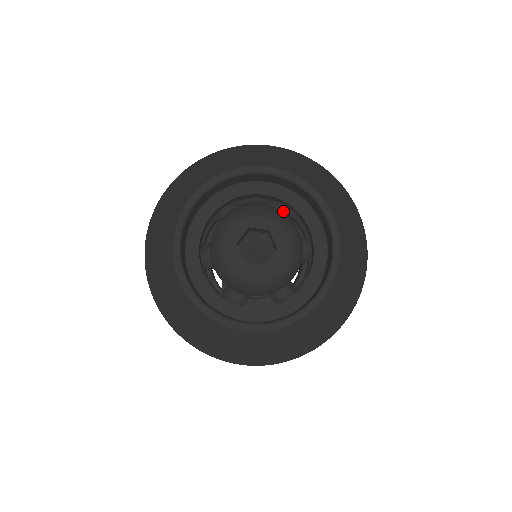
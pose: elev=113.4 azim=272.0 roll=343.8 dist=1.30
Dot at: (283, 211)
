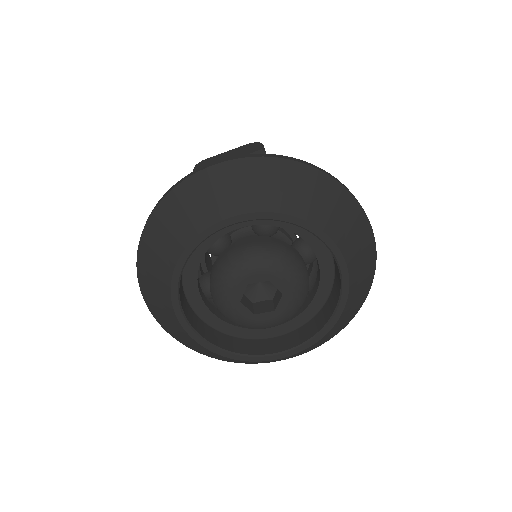
Dot at: (274, 228)
